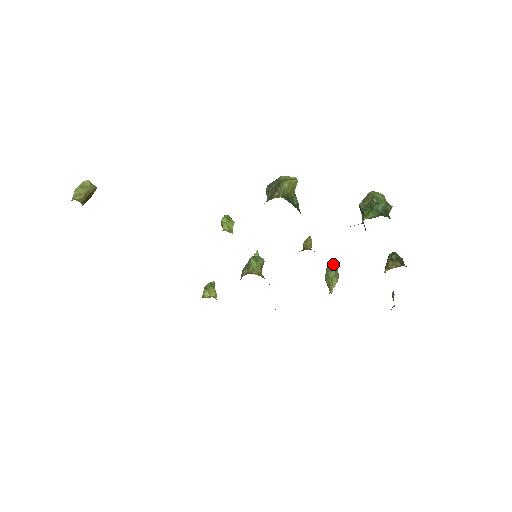
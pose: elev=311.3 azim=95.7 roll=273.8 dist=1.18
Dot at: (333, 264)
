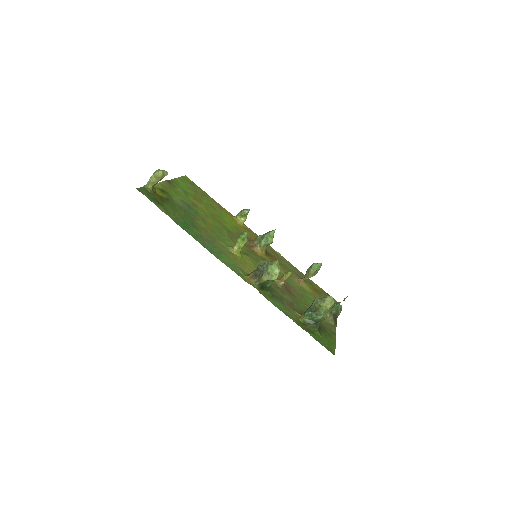
Dot at: (321, 263)
